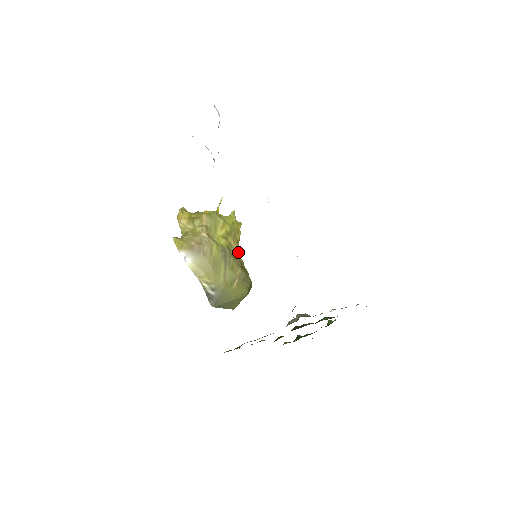
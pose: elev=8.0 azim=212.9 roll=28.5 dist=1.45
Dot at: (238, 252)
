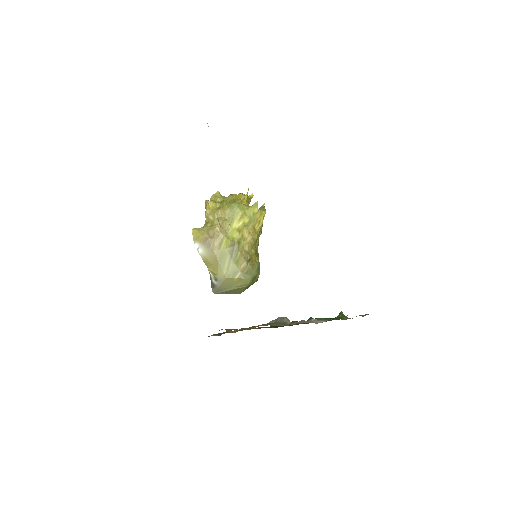
Dot at: (253, 243)
